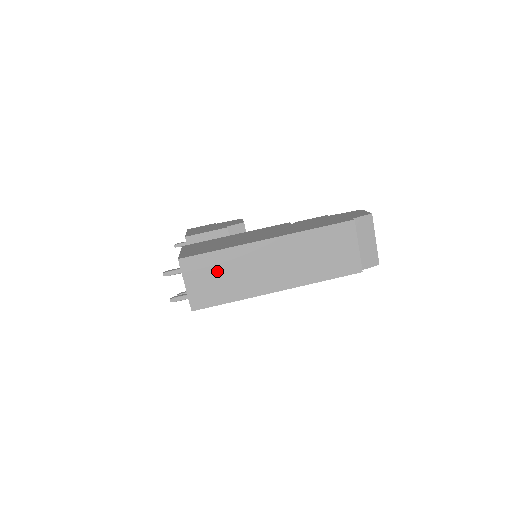
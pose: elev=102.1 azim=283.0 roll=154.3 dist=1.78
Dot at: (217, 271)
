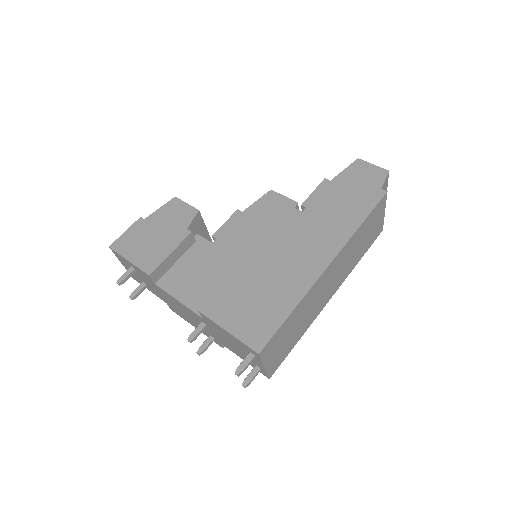
Dot at: (290, 330)
